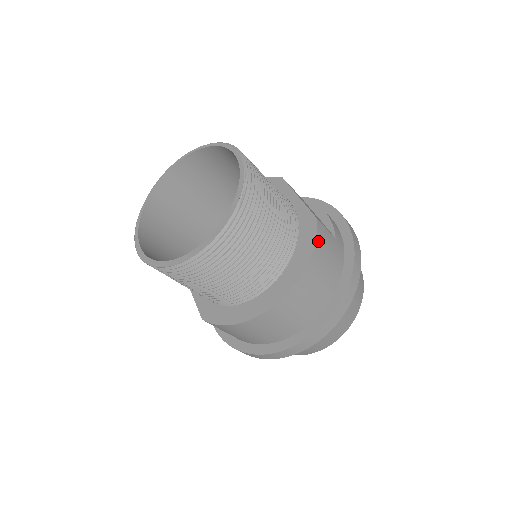
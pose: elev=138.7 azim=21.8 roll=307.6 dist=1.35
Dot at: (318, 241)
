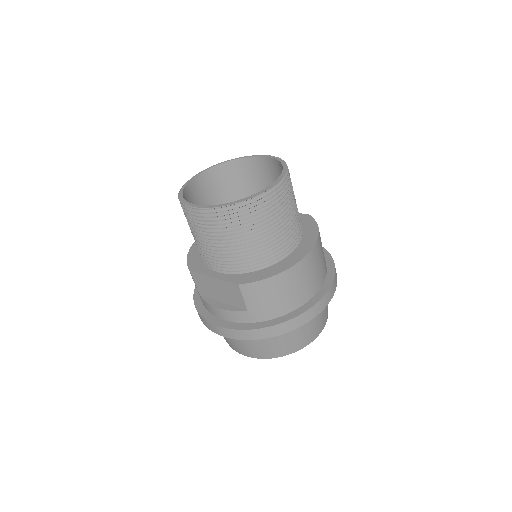
Dot at: occluded
